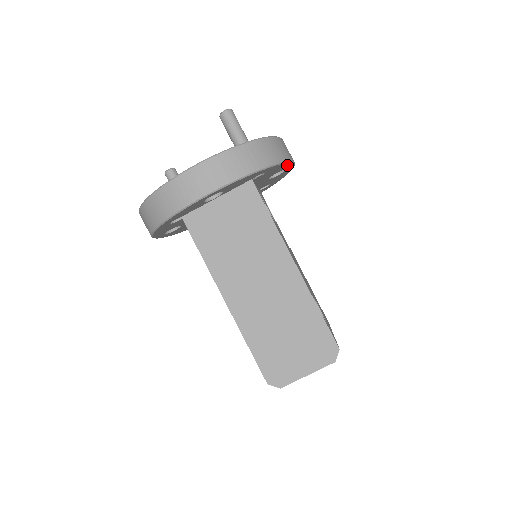
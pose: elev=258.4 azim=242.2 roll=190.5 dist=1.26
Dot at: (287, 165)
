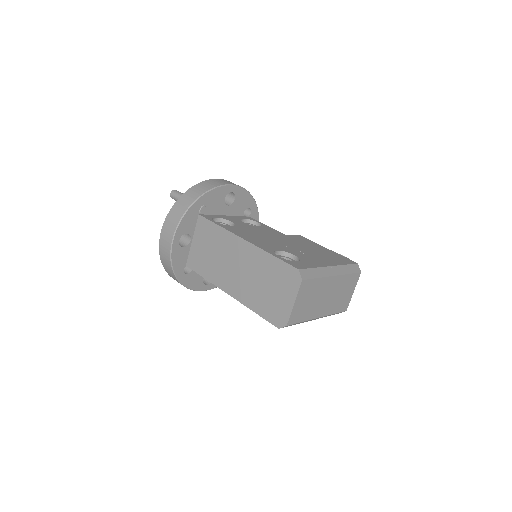
Dot at: (221, 190)
